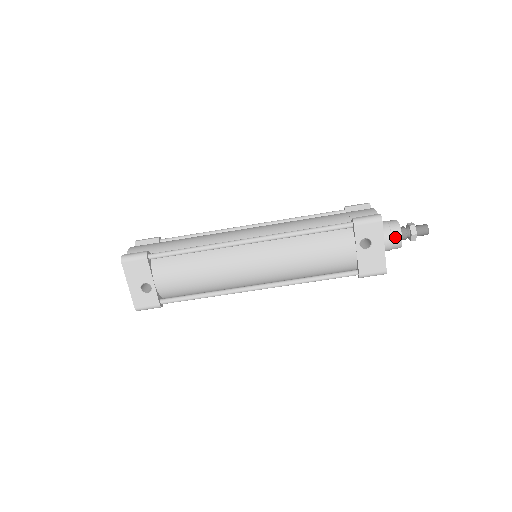
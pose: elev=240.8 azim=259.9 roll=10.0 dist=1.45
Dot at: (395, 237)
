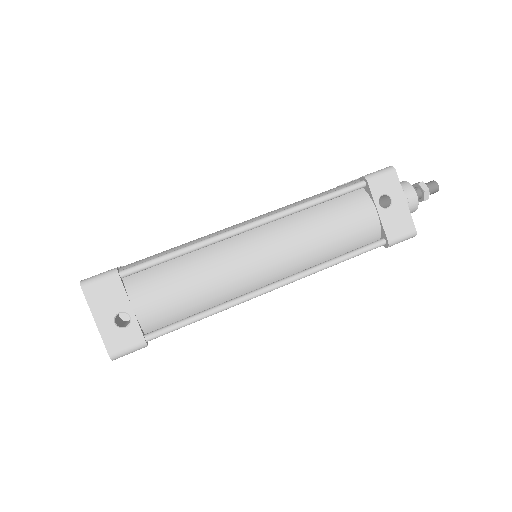
Dot at: (409, 195)
